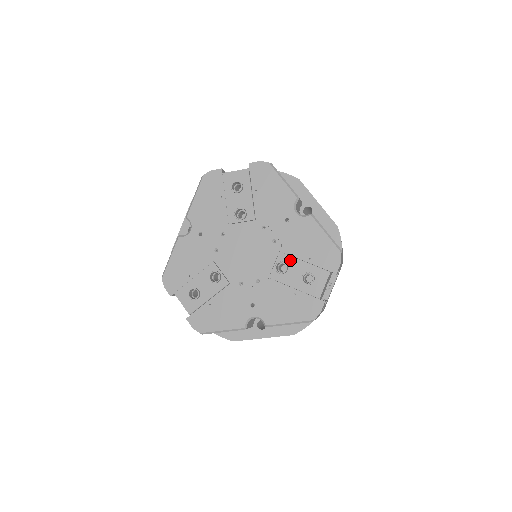
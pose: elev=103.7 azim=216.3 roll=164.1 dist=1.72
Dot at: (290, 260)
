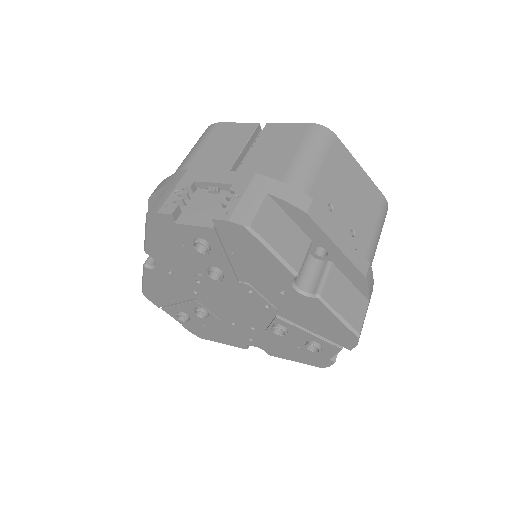
Dot at: (290, 327)
